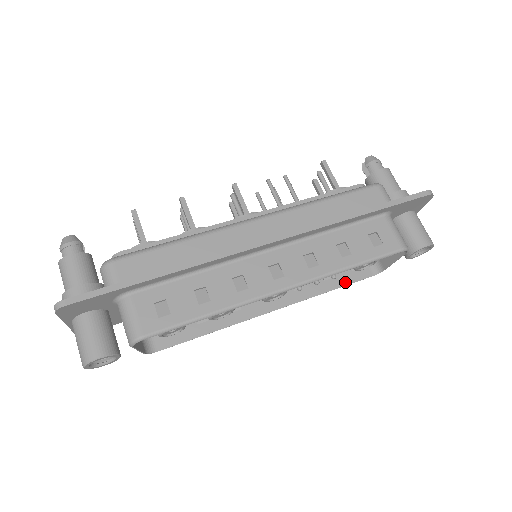
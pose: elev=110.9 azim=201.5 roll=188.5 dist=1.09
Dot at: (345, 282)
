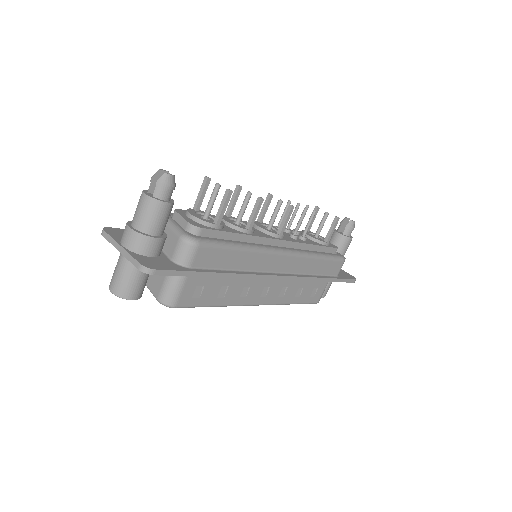
Dot at: occluded
